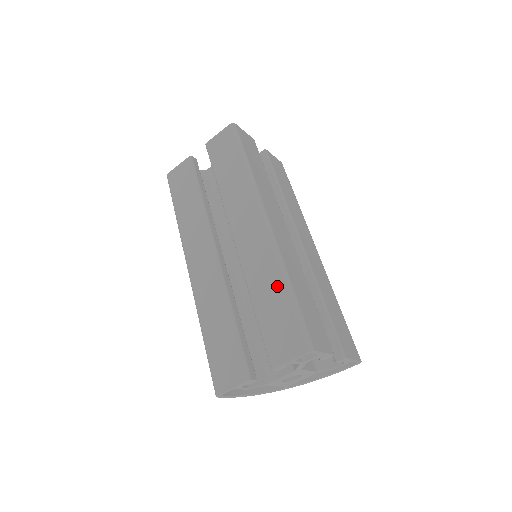
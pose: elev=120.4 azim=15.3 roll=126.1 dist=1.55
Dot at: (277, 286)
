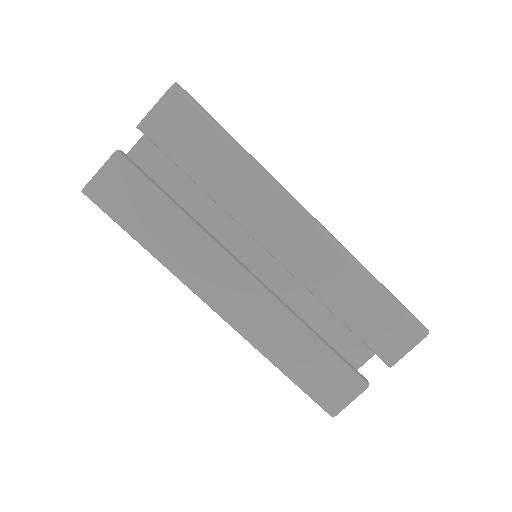
Dot at: occluded
